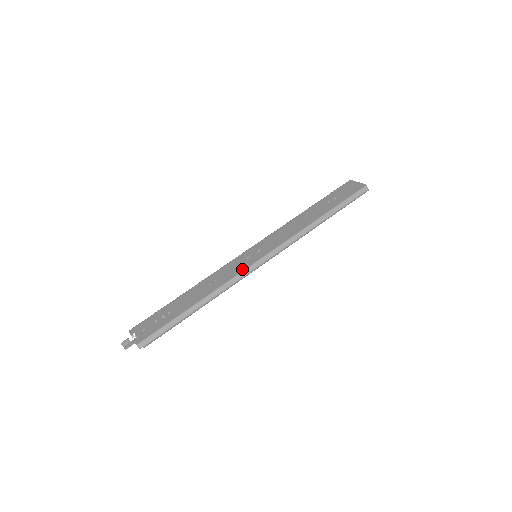
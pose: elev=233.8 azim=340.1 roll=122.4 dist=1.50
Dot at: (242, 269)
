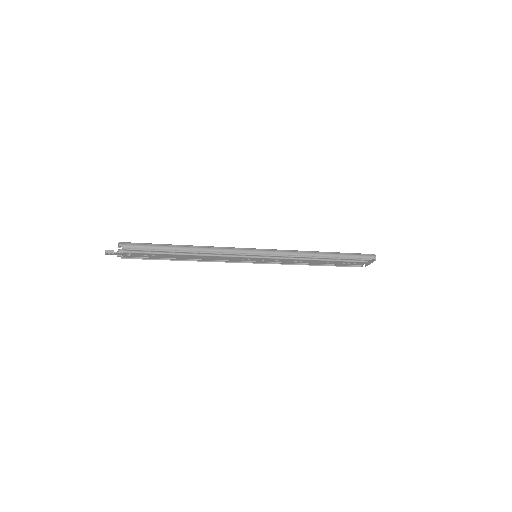
Dot at: (239, 248)
